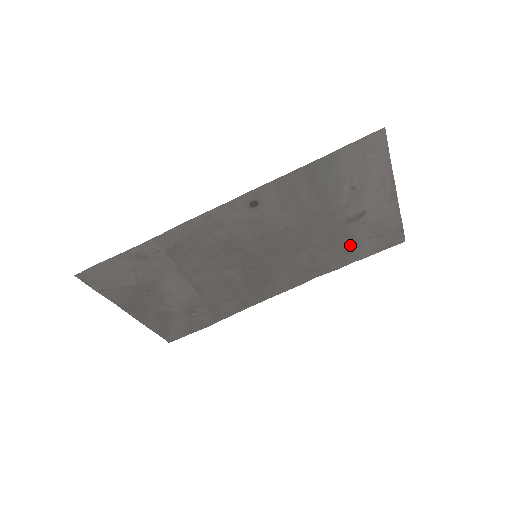
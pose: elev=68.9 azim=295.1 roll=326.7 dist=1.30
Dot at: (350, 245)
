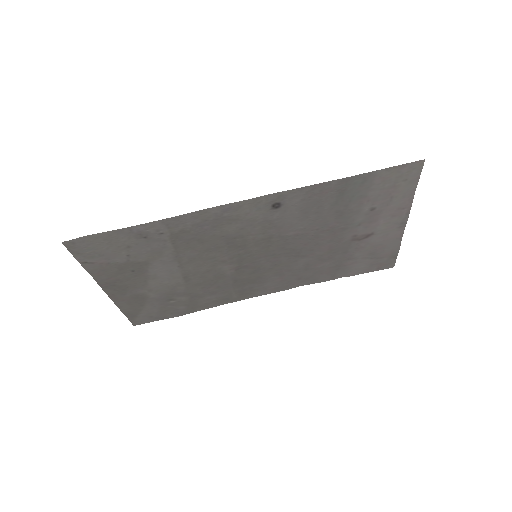
Dot at: (345, 261)
